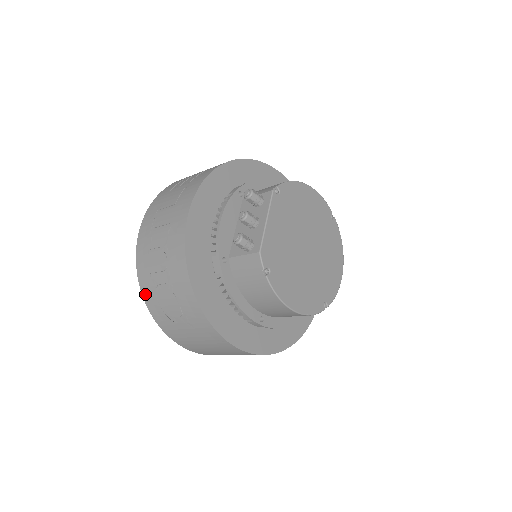
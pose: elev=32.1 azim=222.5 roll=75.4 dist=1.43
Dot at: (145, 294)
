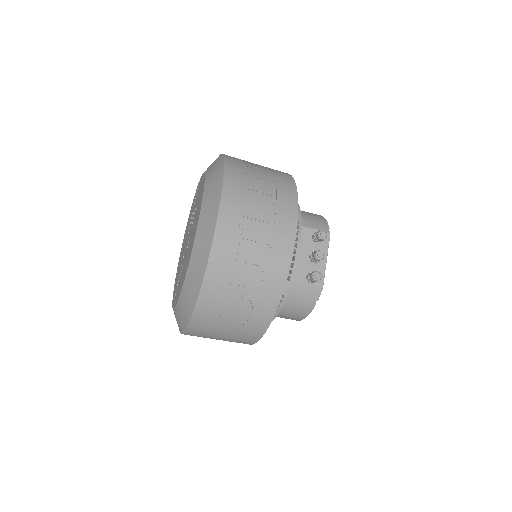
Dot at: (204, 297)
